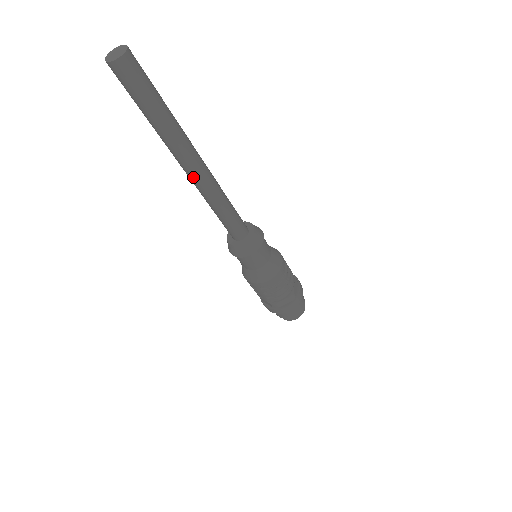
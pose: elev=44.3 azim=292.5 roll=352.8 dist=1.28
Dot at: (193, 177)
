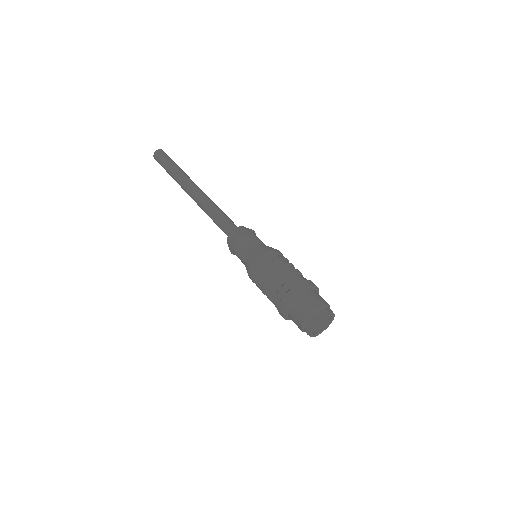
Dot at: (194, 193)
